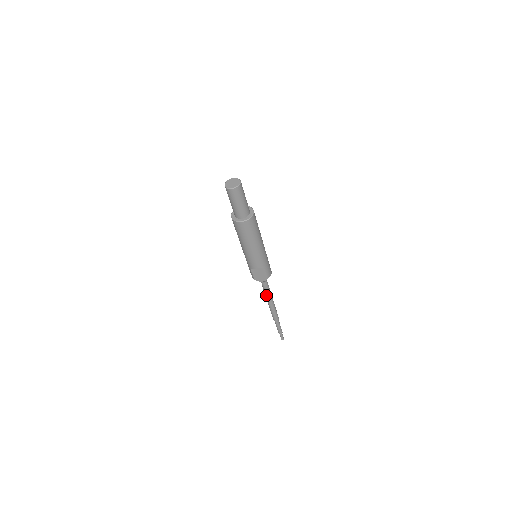
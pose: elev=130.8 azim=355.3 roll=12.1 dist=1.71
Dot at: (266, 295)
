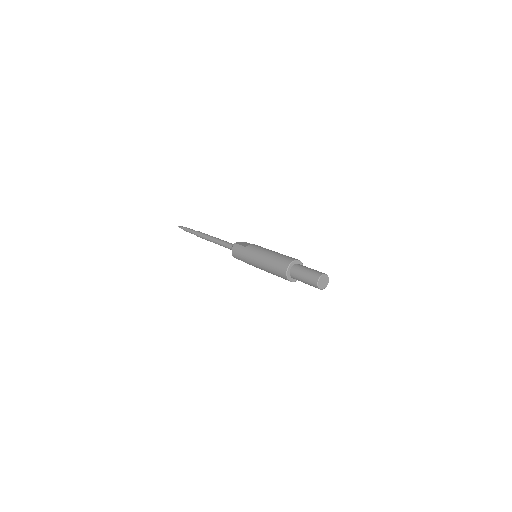
Dot at: (221, 245)
